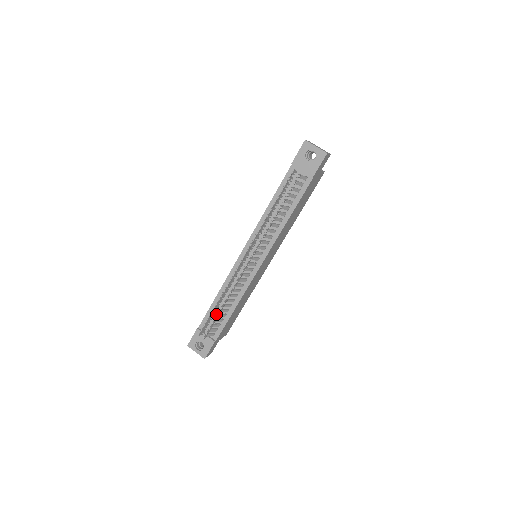
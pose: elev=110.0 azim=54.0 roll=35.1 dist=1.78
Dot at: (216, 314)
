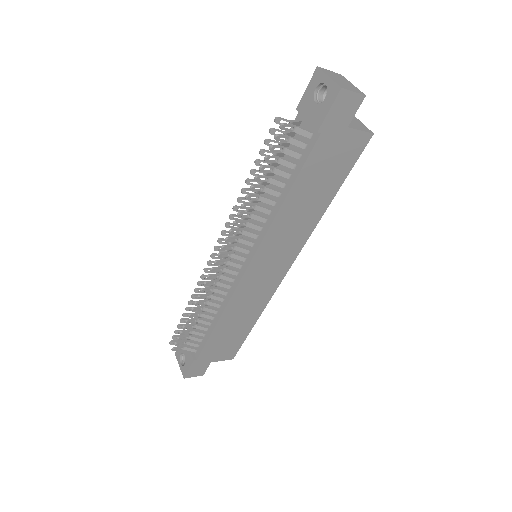
Dot at: (201, 324)
